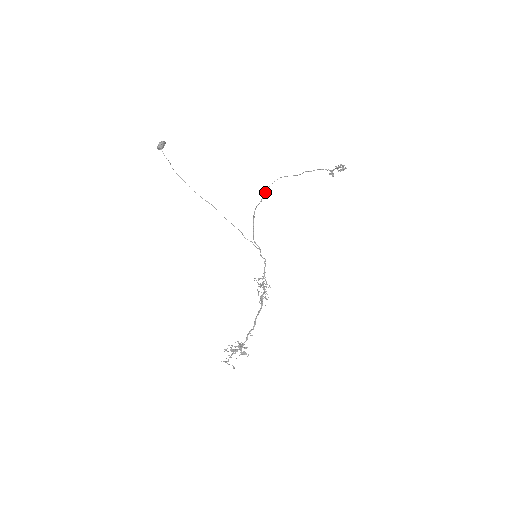
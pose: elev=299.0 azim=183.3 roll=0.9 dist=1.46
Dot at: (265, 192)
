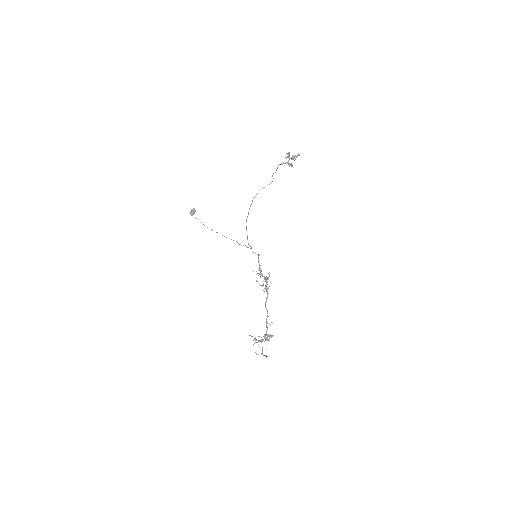
Dot at: (250, 205)
